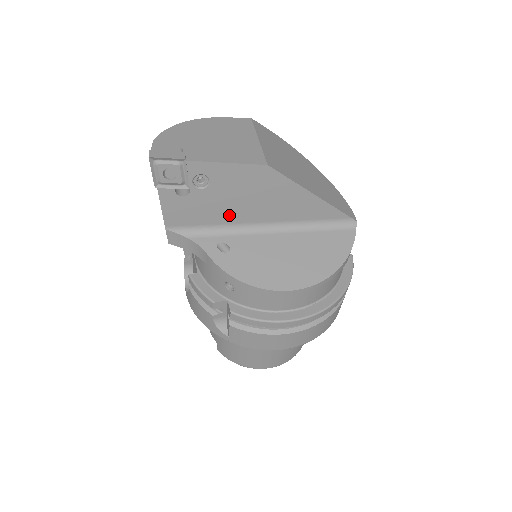
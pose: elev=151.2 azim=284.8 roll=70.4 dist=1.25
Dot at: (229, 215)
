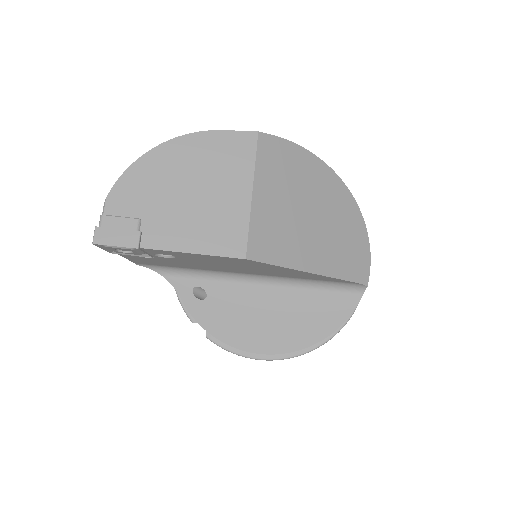
Dot at: (207, 267)
